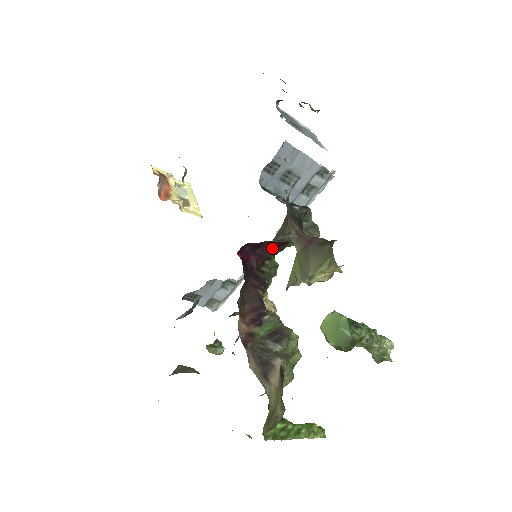
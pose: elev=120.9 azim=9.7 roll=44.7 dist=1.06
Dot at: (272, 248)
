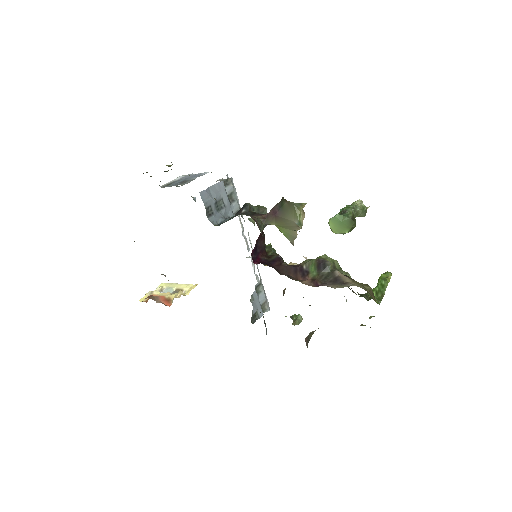
Dot at: (260, 241)
